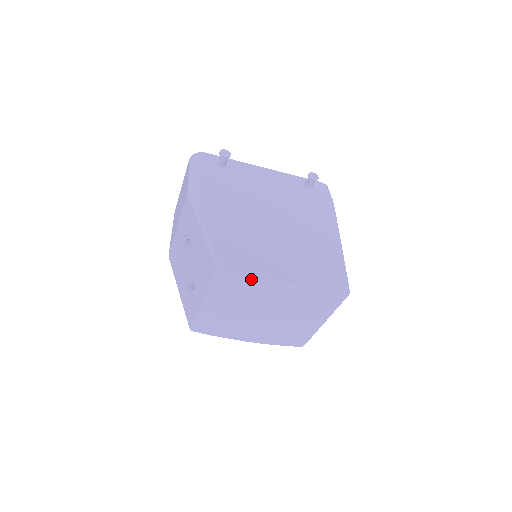
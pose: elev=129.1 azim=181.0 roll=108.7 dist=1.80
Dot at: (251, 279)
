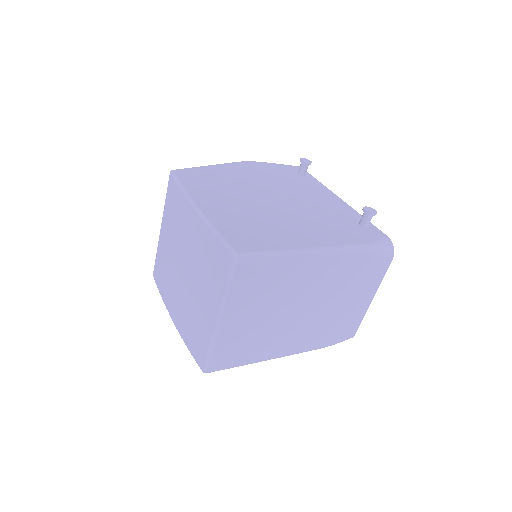
Dot at: (180, 188)
